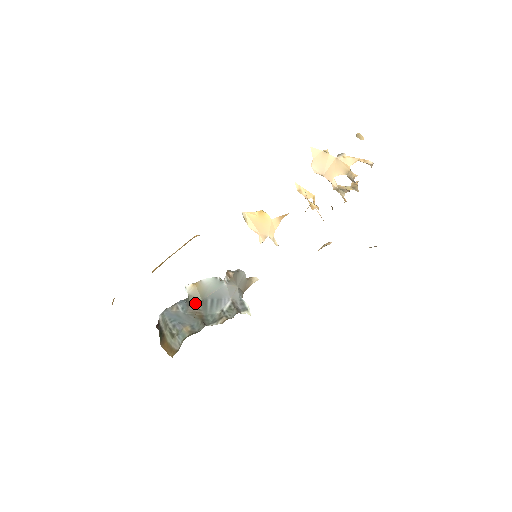
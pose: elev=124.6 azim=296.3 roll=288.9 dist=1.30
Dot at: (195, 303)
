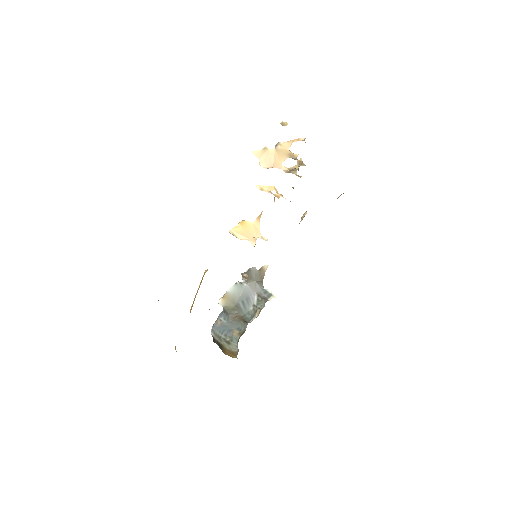
Dot at: (231, 310)
